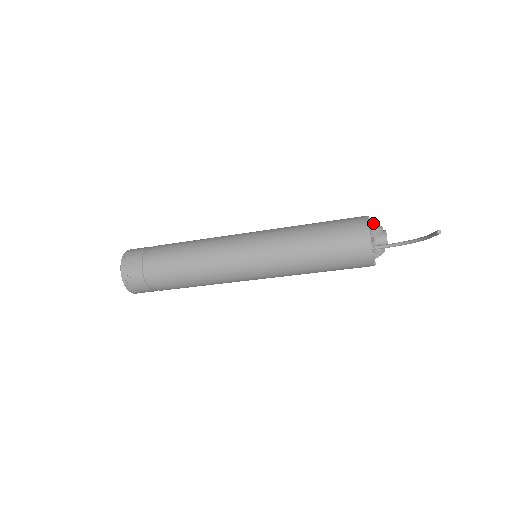
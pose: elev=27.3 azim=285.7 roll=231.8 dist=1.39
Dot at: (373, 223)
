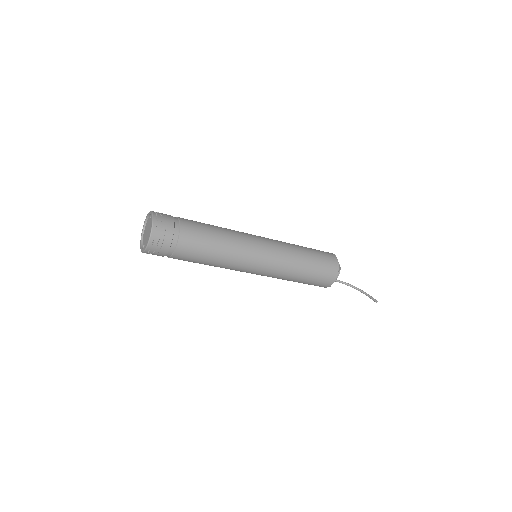
Dot at: occluded
